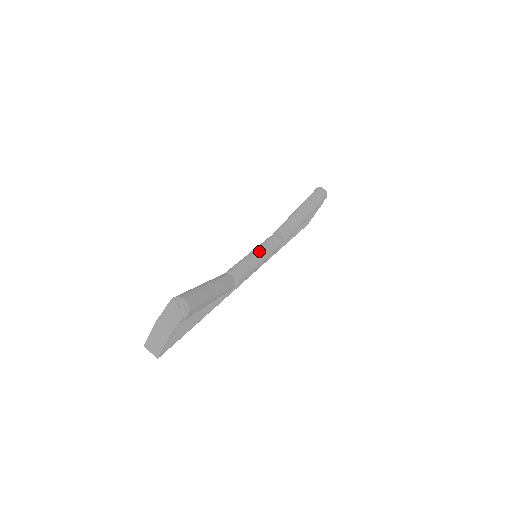
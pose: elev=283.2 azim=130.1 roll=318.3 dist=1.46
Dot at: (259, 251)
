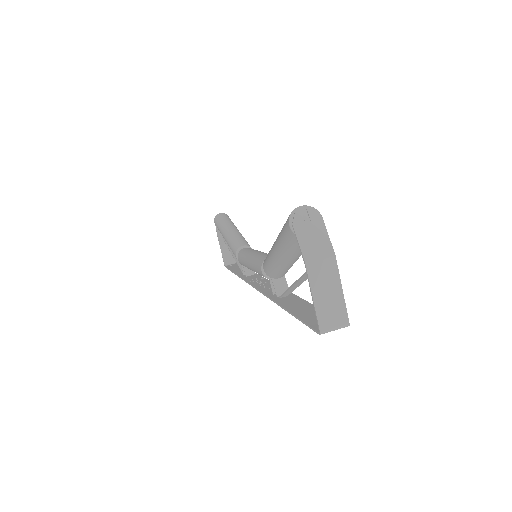
Dot at: (252, 252)
